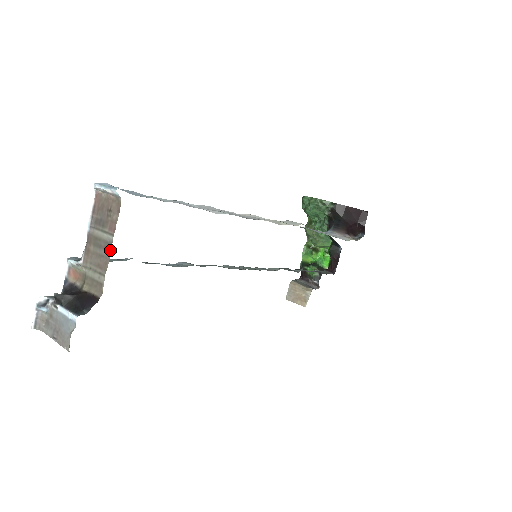
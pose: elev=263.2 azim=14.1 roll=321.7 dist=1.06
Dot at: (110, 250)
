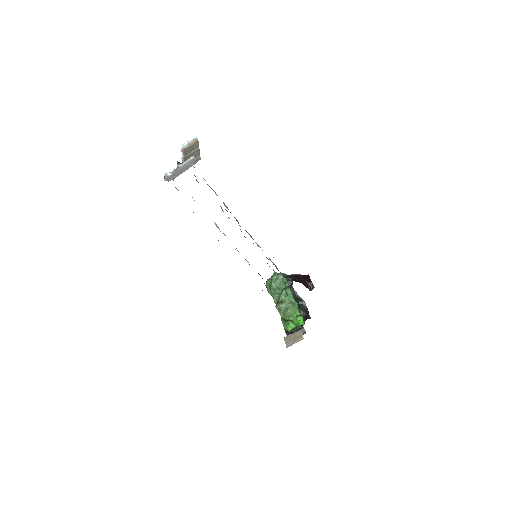
Dot at: (199, 151)
